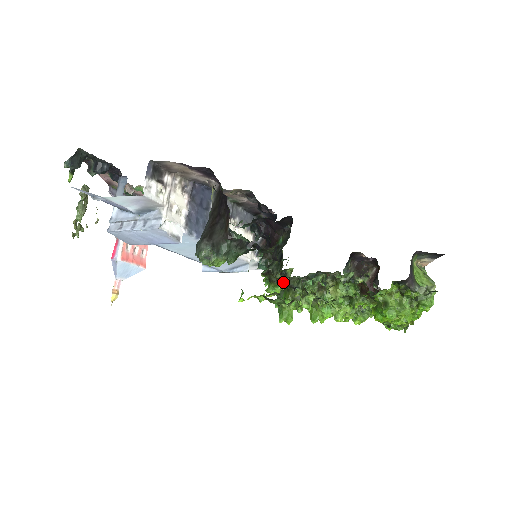
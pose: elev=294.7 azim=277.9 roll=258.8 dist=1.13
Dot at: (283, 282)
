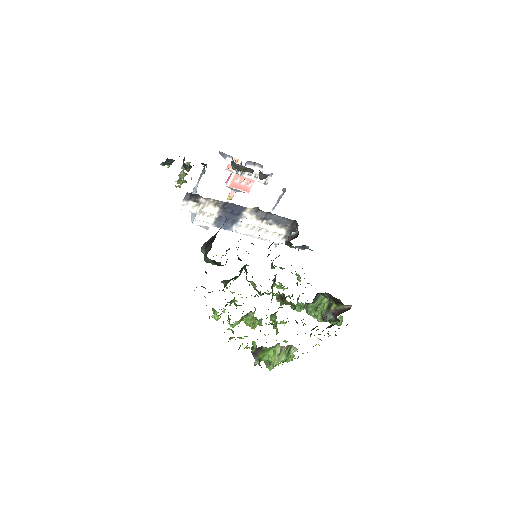
Dot at: occluded
